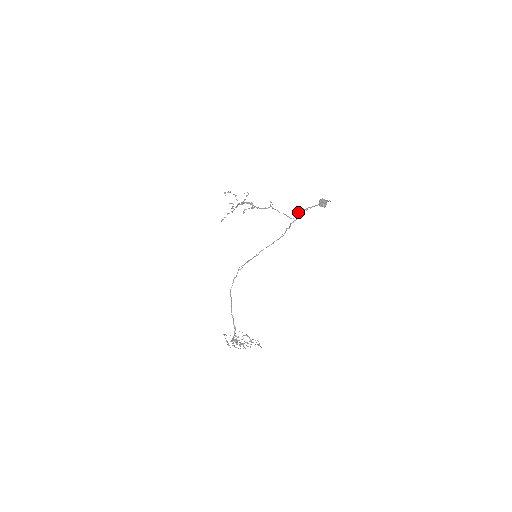
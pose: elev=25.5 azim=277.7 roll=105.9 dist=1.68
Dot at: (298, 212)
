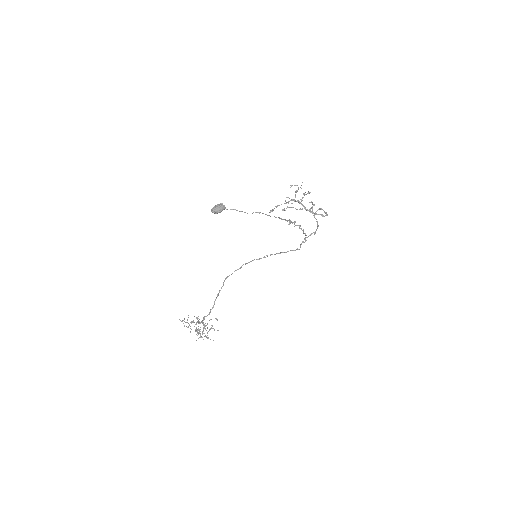
Dot at: (300, 225)
